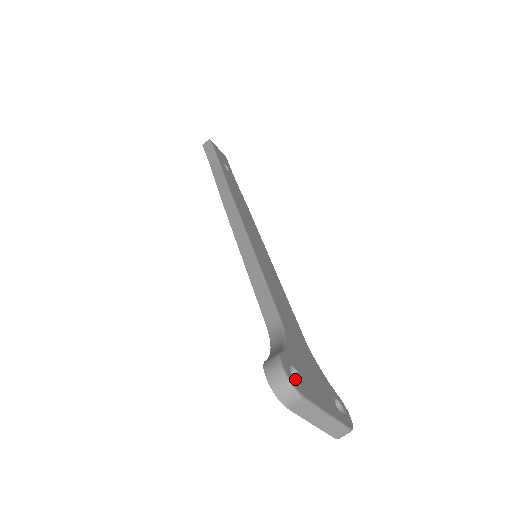
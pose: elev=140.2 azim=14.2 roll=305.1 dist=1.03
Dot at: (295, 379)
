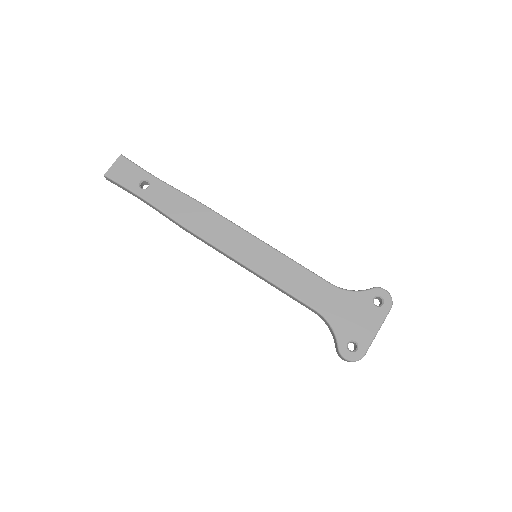
Dot at: (353, 342)
